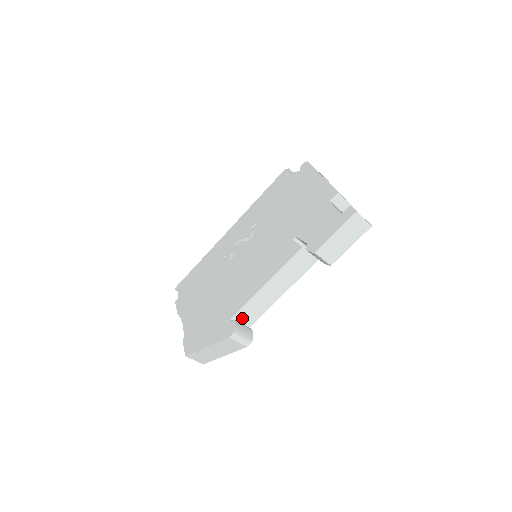
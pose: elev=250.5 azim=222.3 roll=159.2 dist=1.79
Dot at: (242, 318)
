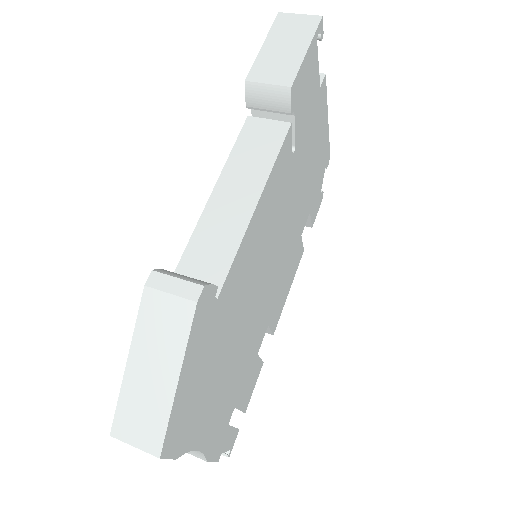
Dot at: (193, 276)
